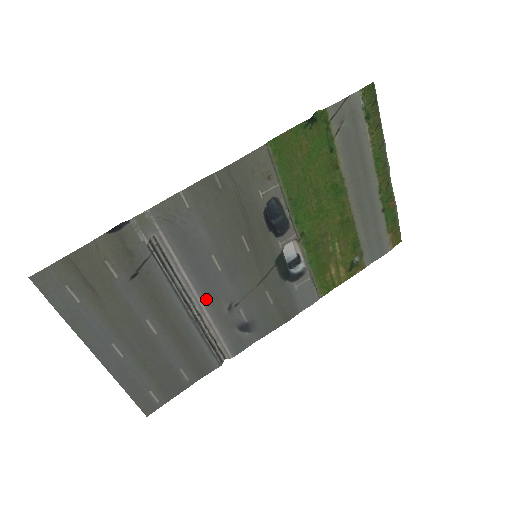
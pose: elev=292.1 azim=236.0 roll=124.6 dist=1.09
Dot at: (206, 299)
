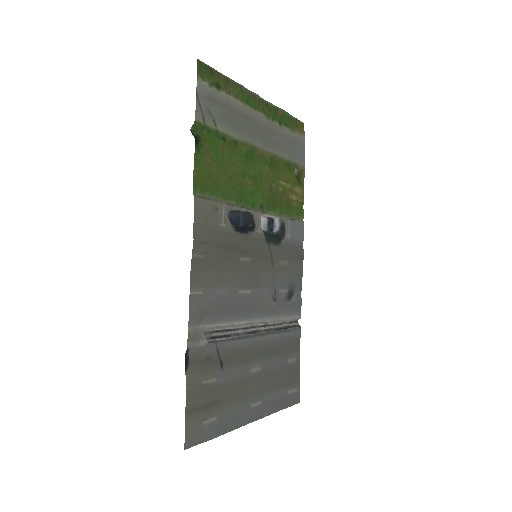
Dot at: (261, 315)
